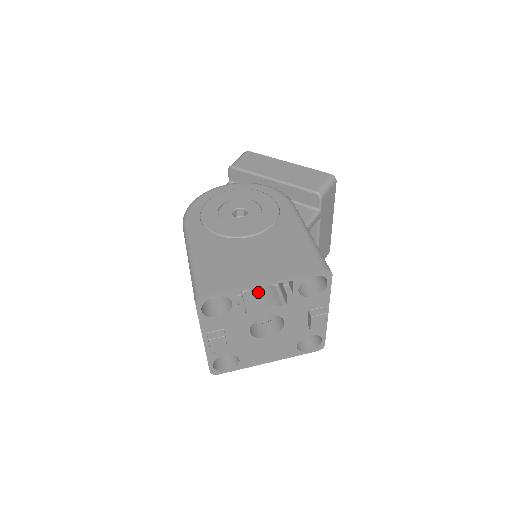
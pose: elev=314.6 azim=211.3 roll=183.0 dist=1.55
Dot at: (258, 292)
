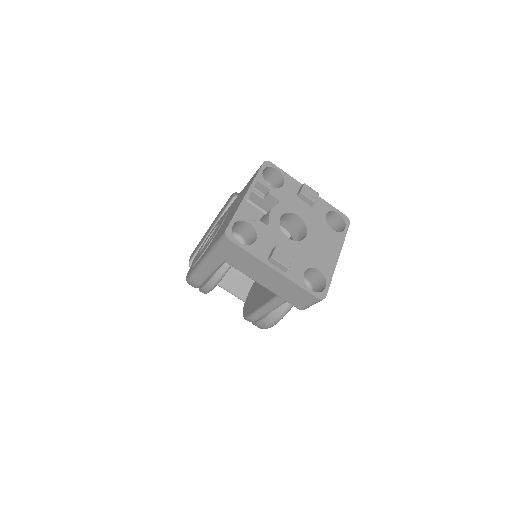
Dot at: (261, 221)
